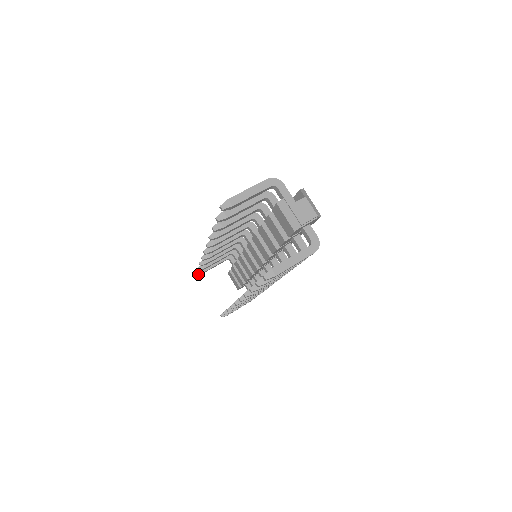
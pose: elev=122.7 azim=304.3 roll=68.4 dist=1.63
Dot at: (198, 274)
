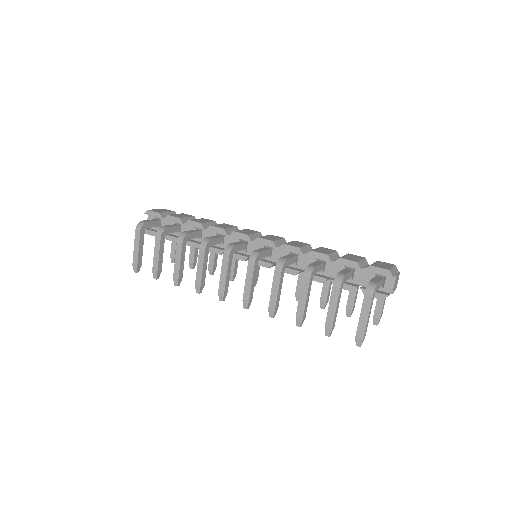
Dot at: occluded
